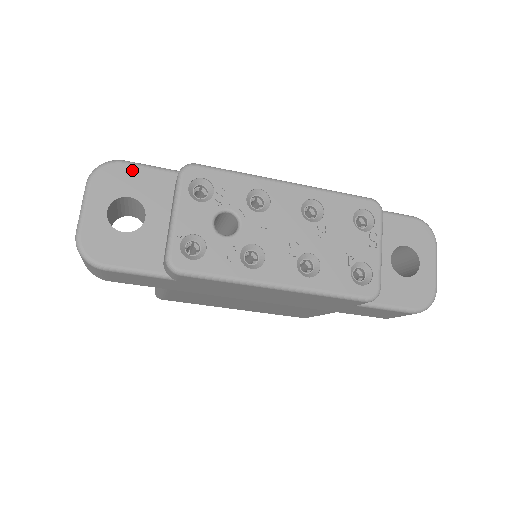
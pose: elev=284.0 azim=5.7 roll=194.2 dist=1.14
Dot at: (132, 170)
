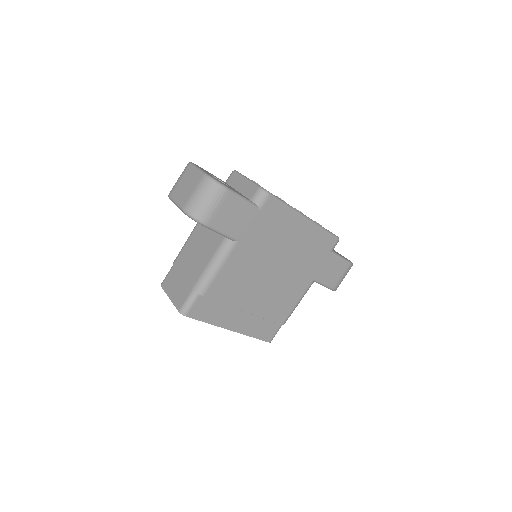
Dot at: (205, 170)
